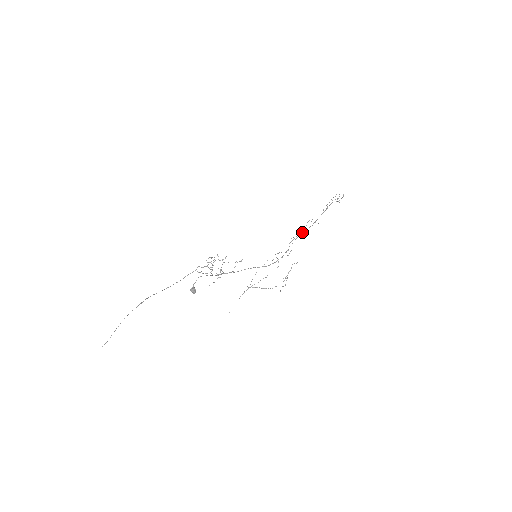
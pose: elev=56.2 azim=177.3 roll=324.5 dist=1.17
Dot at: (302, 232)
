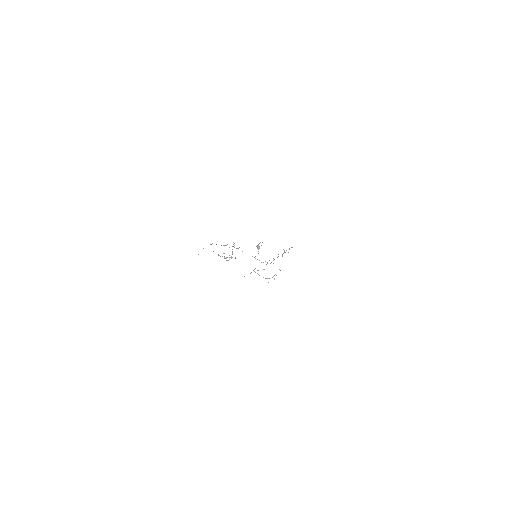
Dot at: occluded
